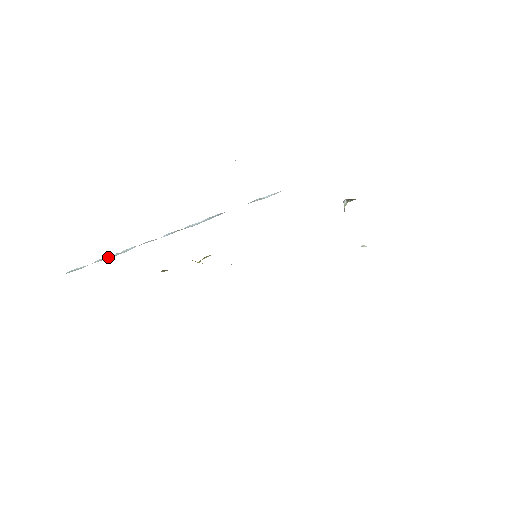
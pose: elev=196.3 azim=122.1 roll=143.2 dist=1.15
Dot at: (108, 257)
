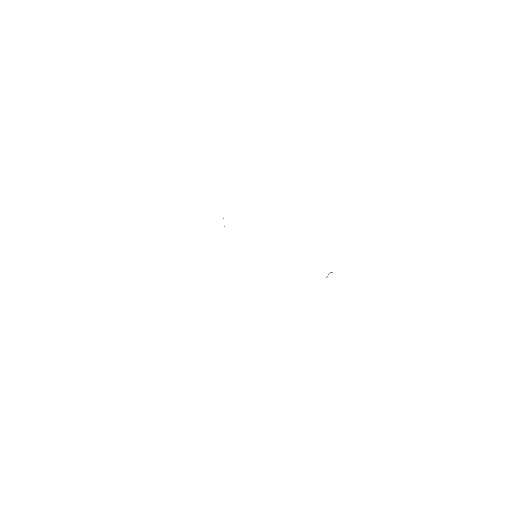
Dot at: occluded
